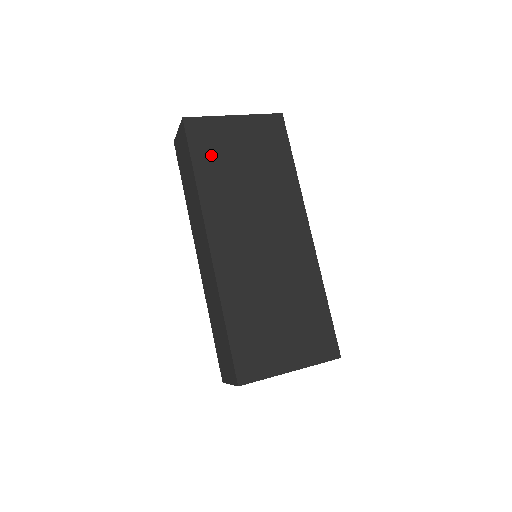
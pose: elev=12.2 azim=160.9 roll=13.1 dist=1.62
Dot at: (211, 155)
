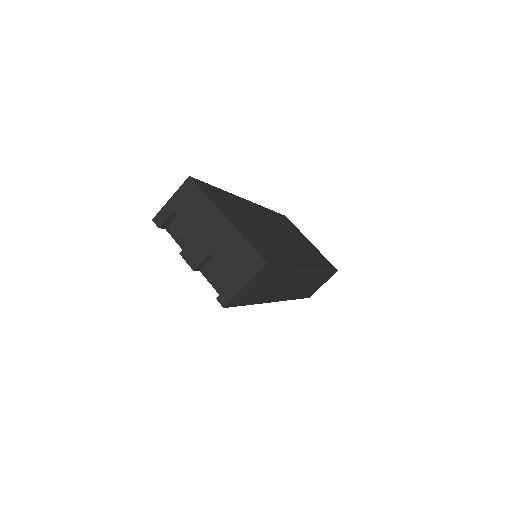
Dot at: (286, 222)
